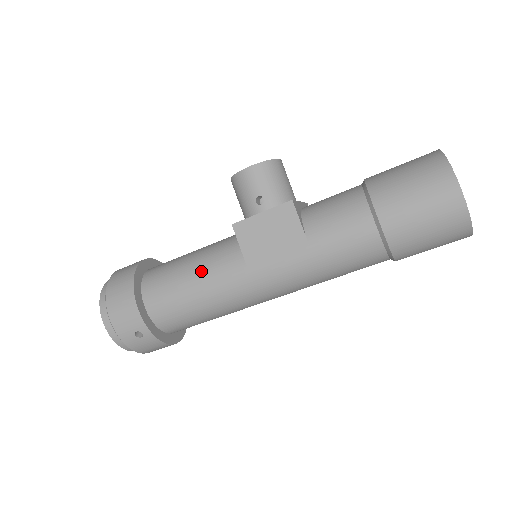
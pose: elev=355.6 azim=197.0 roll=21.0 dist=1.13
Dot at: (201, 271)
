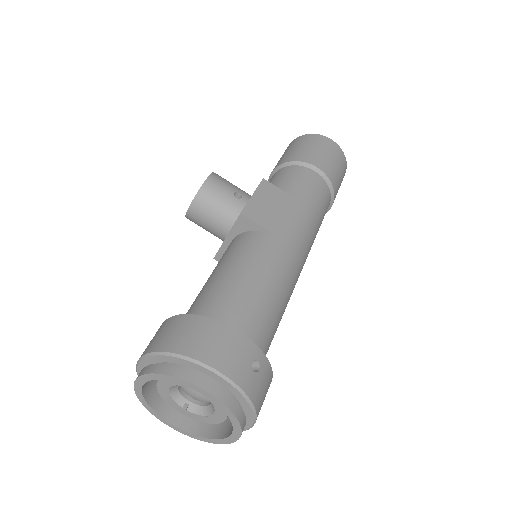
Dot at: (249, 266)
